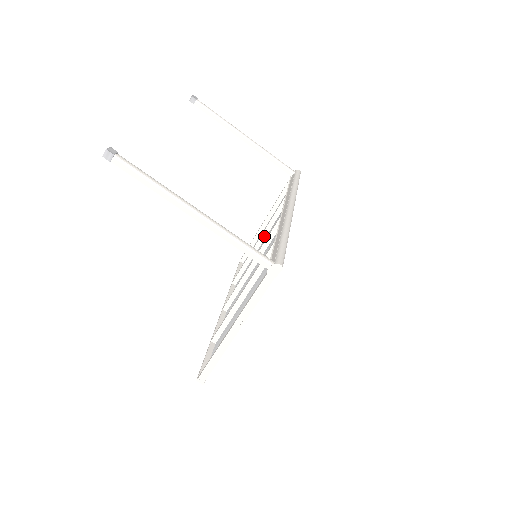
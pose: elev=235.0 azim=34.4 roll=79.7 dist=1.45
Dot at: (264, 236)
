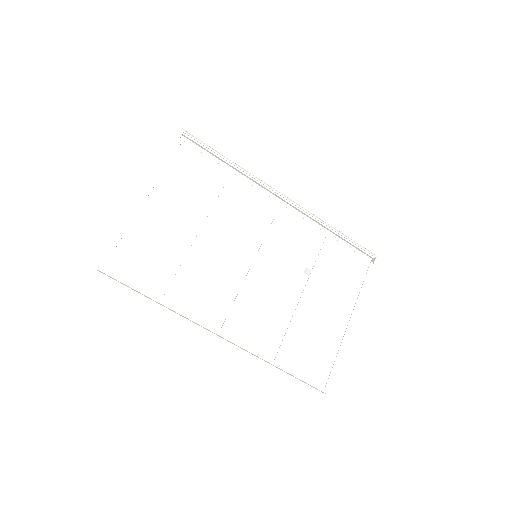
Dot at: (304, 286)
